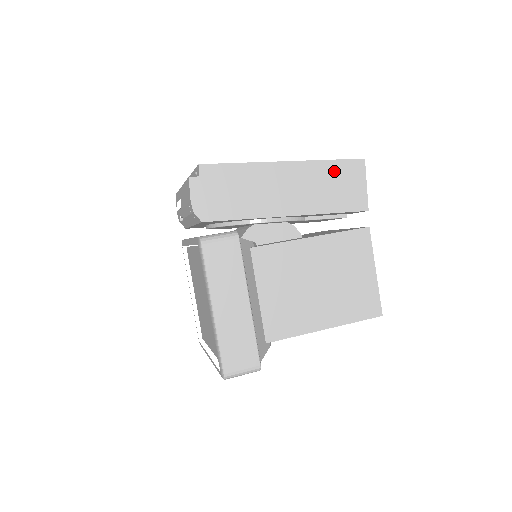
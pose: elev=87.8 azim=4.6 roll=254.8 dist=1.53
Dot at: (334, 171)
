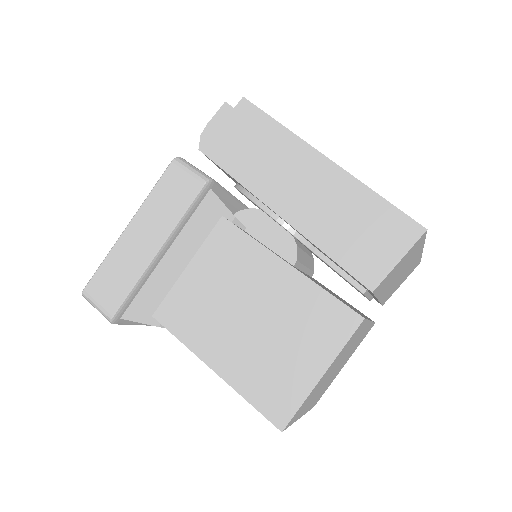
Dot at: (372, 211)
